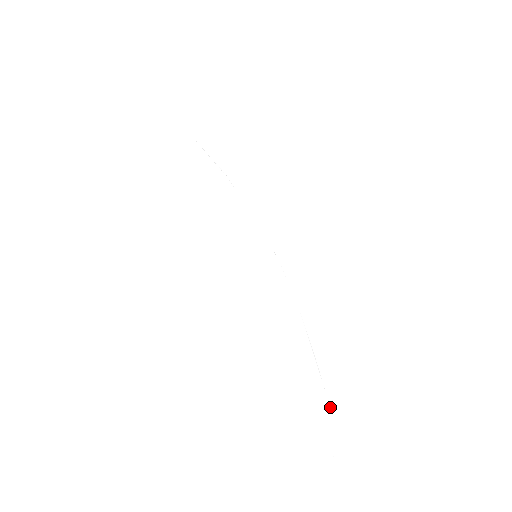
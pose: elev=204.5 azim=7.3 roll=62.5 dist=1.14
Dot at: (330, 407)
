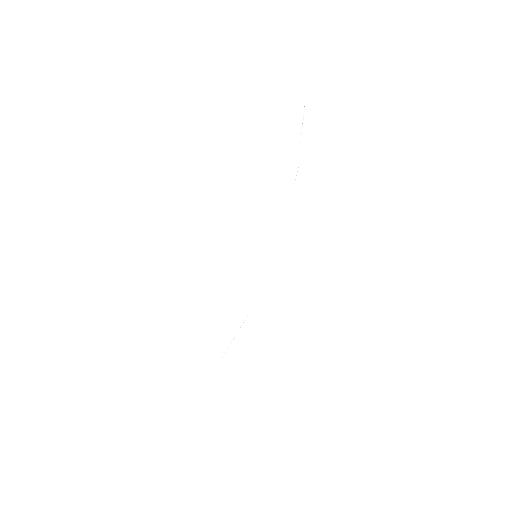
Dot at: (206, 384)
